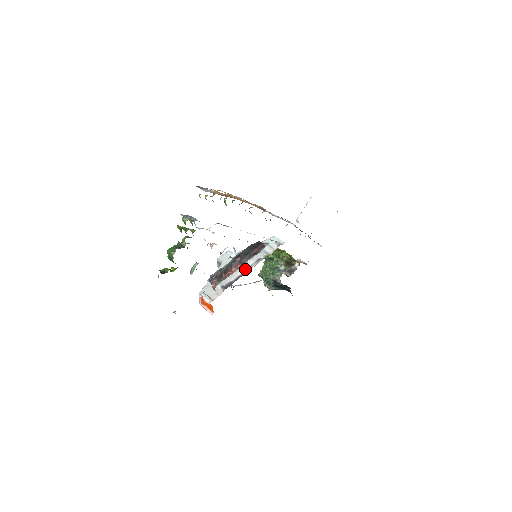
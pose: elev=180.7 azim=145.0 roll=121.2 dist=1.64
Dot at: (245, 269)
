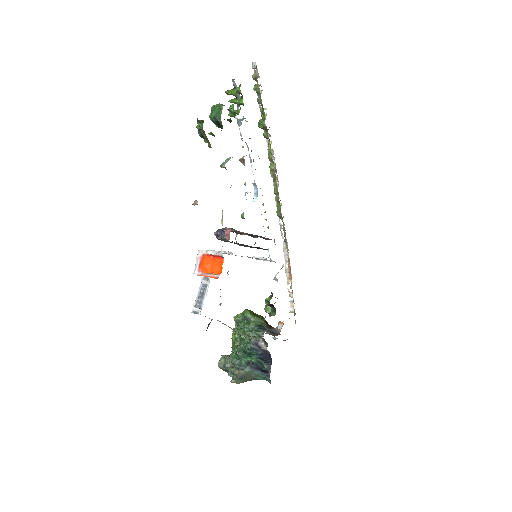
Dot at: occluded
